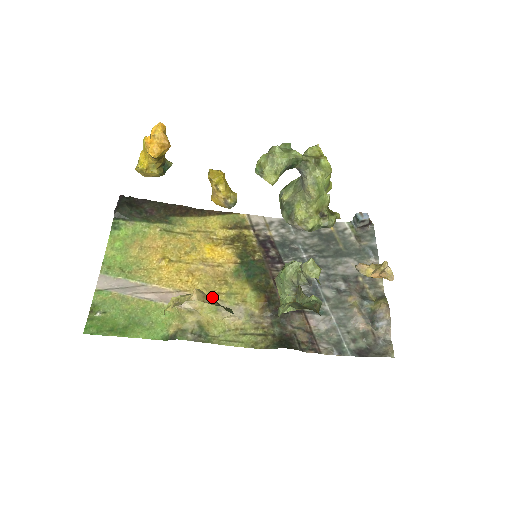
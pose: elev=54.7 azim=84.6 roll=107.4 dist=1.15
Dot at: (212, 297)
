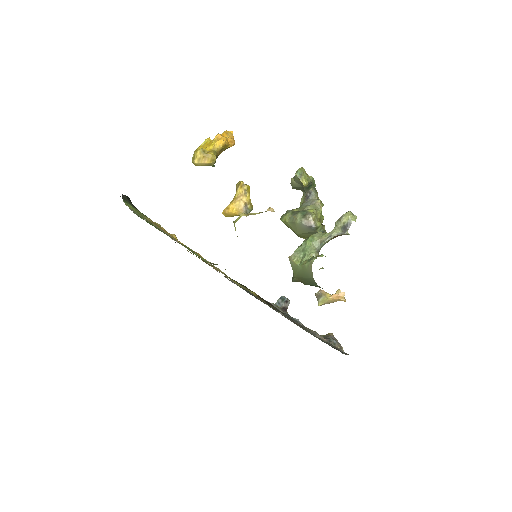
Dot at: occluded
